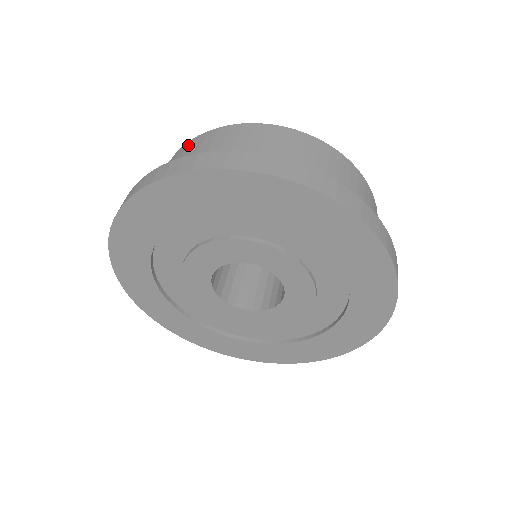
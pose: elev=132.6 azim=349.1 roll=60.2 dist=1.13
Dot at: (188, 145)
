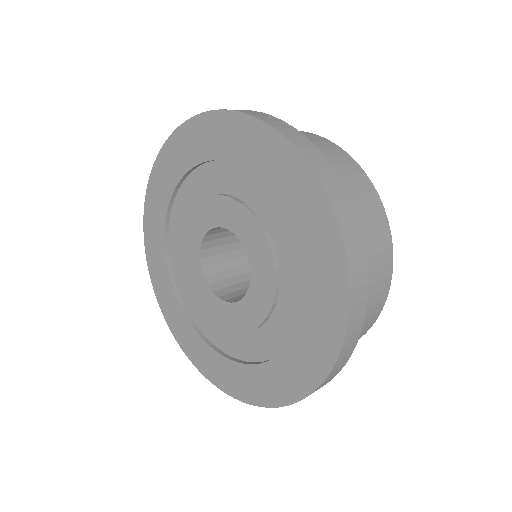
Dot at: (307, 133)
